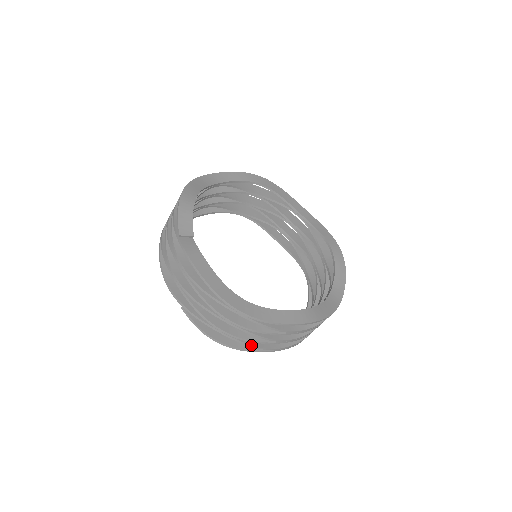
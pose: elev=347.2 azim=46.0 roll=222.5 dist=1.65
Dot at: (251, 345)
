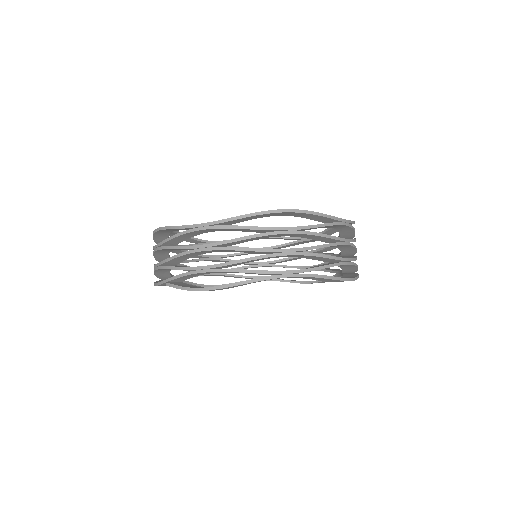
Dot at: (240, 270)
